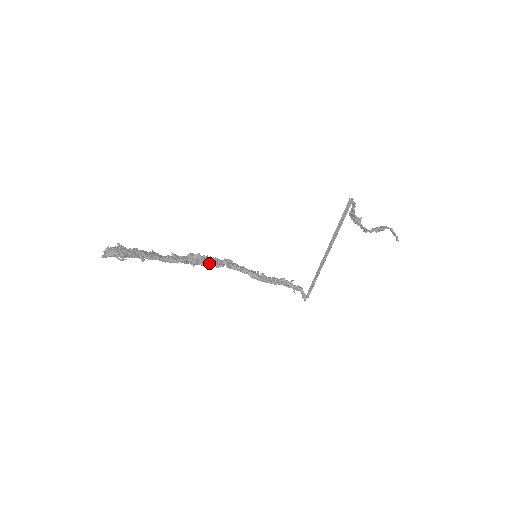
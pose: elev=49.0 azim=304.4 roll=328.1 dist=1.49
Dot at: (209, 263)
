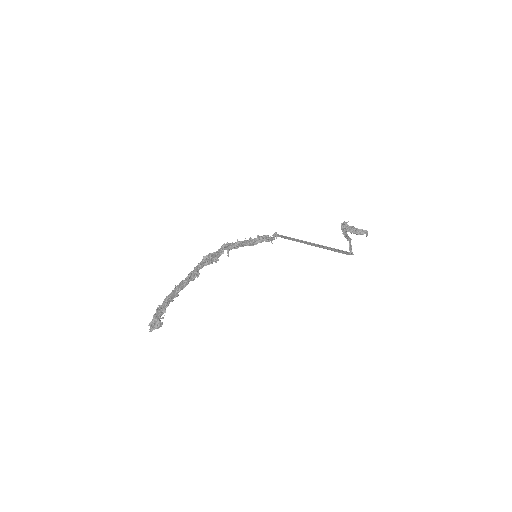
Dot at: (214, 258)
